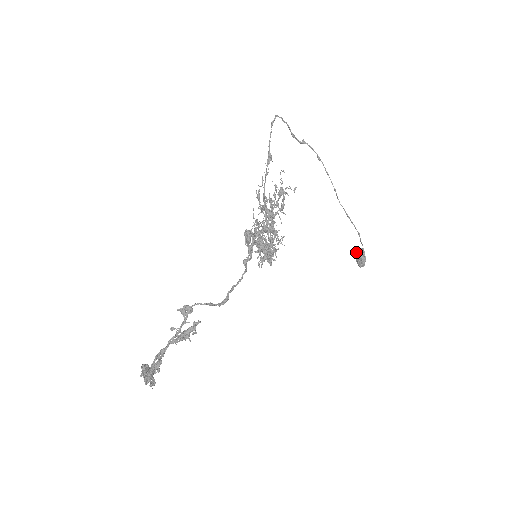
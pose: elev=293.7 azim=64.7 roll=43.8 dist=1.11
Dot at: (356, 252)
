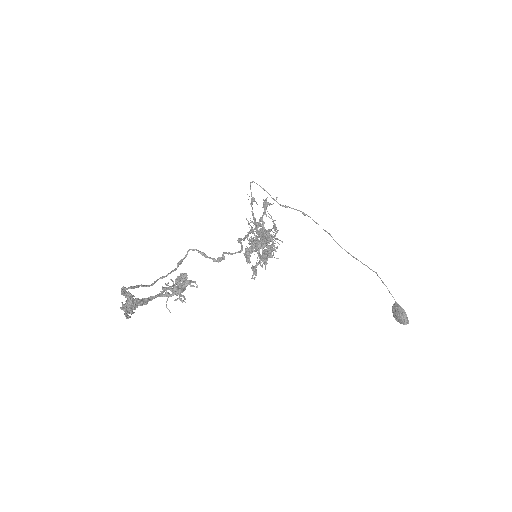
Dot at: (392, 312)
